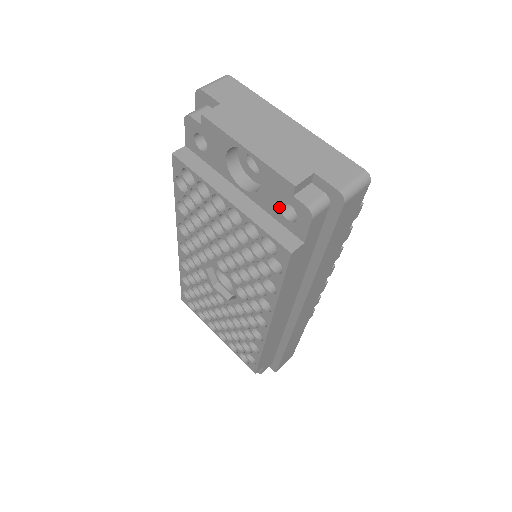
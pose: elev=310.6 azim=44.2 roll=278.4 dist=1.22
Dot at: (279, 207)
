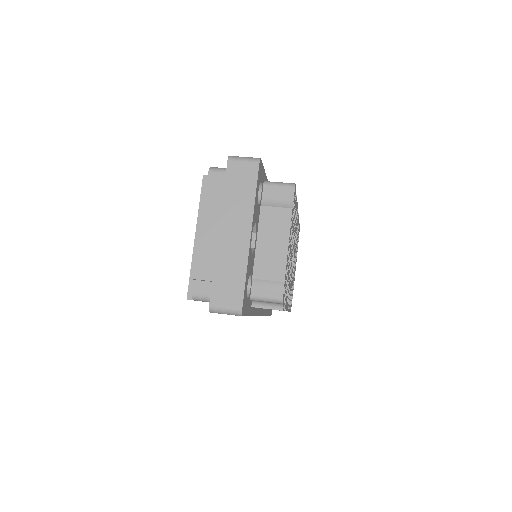
Dot at: occluded
